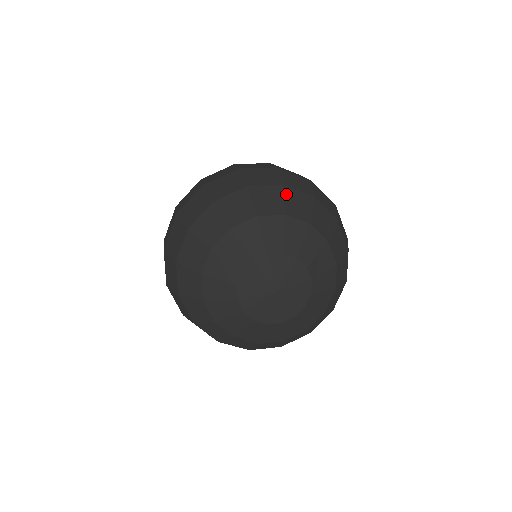
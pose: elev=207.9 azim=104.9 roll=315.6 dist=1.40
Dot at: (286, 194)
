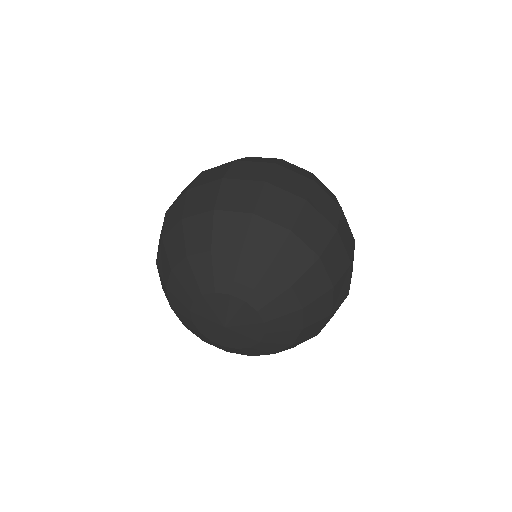
Dot at: (216, 222)
